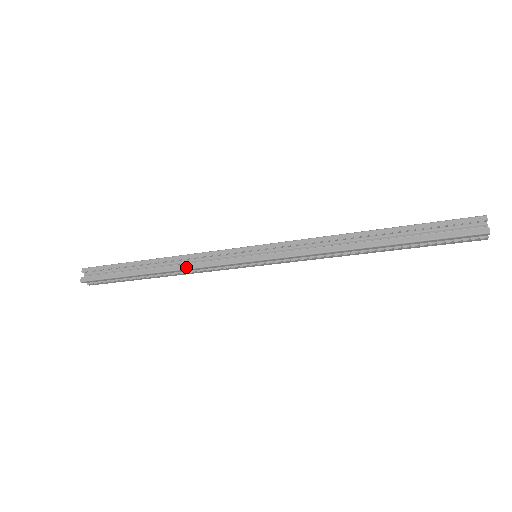
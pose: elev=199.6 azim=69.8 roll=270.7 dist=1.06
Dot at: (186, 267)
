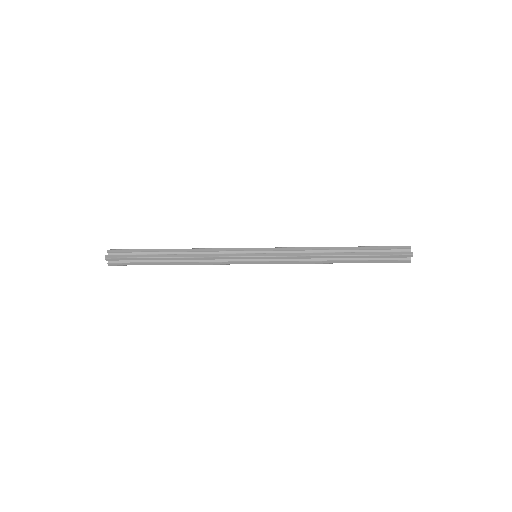
Dot at: (203, 264)
